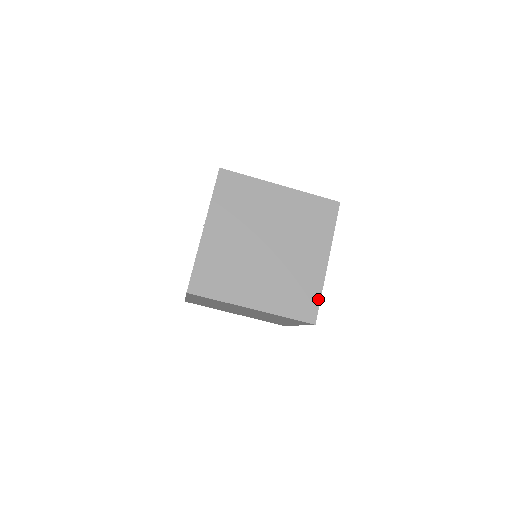
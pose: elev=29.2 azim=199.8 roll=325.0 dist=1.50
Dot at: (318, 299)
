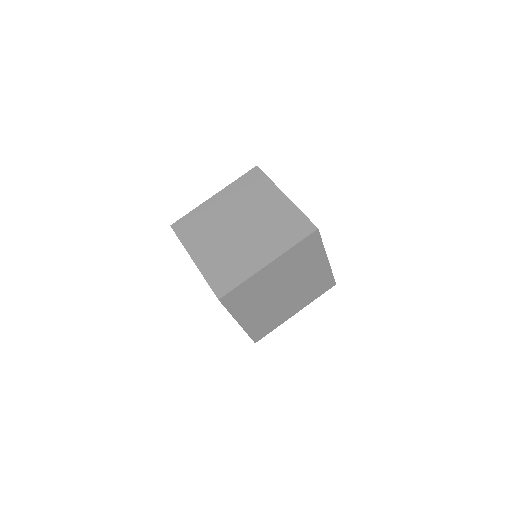
Dot at: occluded
